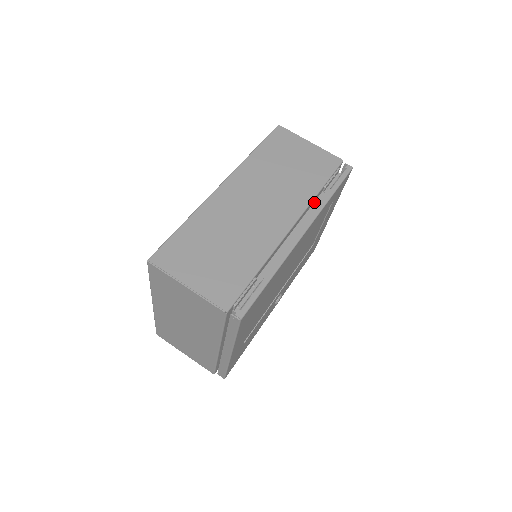
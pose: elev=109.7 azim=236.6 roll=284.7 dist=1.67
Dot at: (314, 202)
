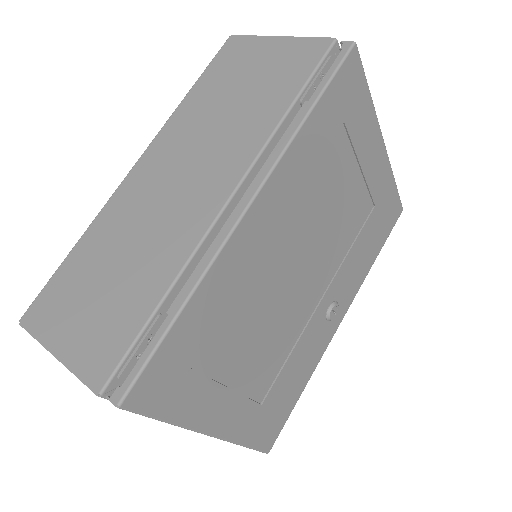
Dot at: occluded
